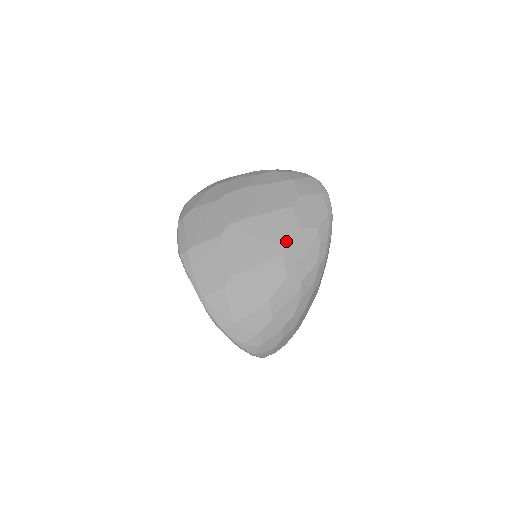
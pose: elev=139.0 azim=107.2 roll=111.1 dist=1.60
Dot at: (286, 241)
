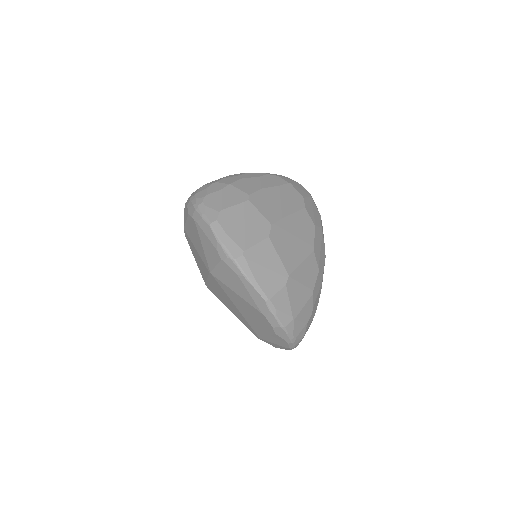
Dot at: (312, 239)
